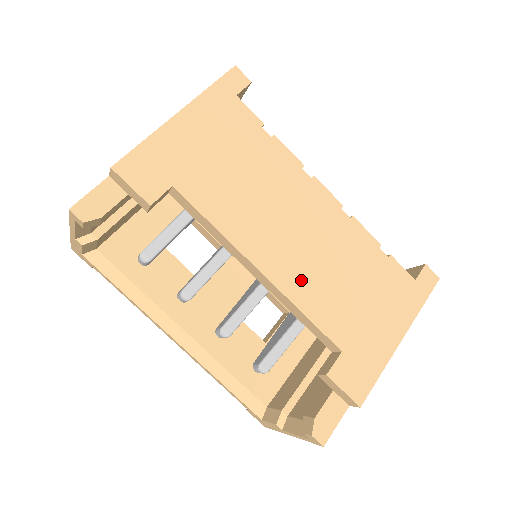
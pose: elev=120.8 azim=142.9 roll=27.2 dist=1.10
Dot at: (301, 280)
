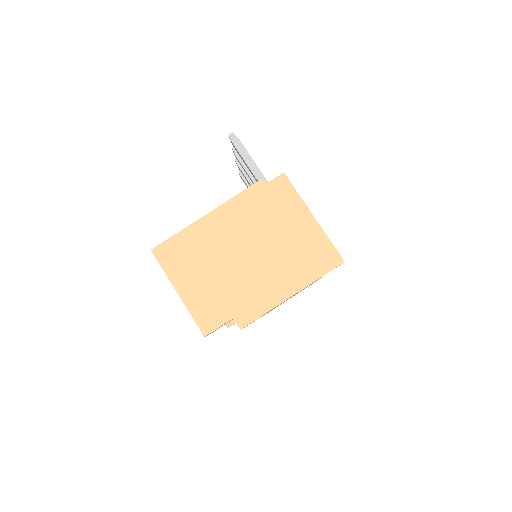
Dot at: occluded
